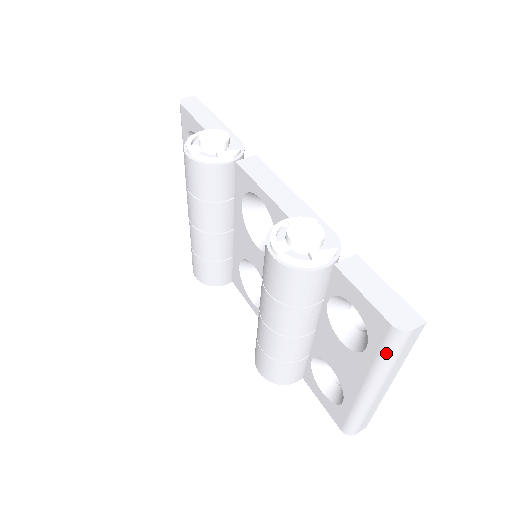
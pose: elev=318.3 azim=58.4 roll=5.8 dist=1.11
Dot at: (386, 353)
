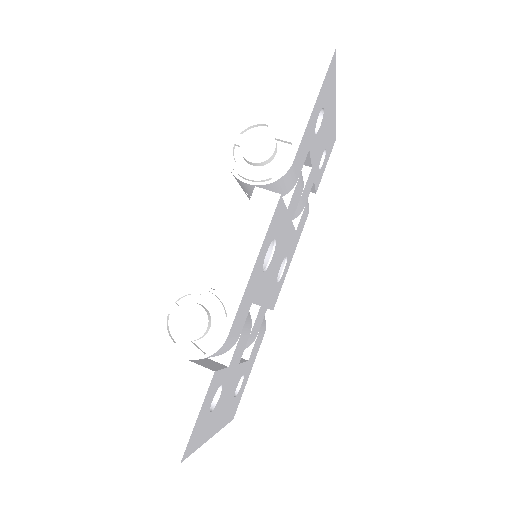
Dot at: occluded
